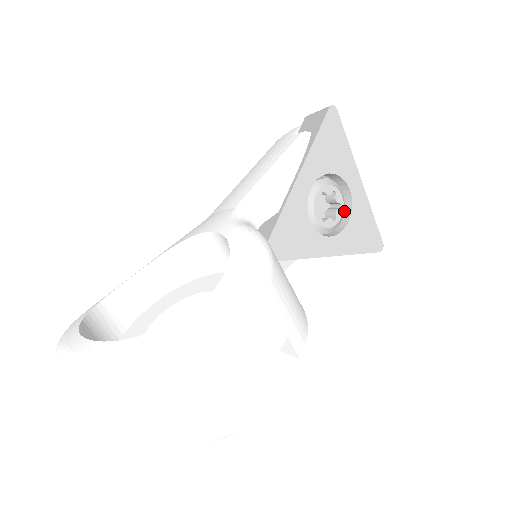
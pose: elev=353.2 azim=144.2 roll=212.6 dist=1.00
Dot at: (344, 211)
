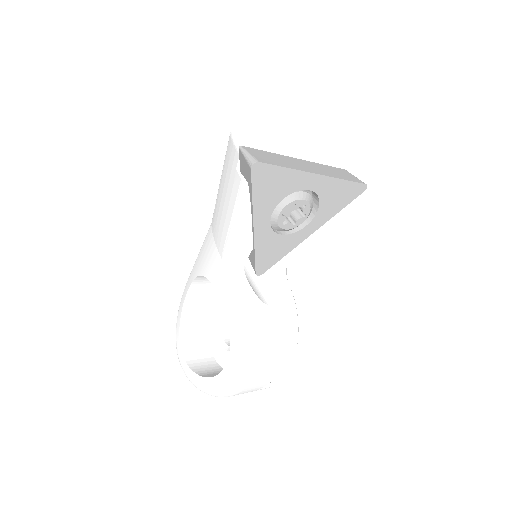
Dot at: (313, 194)
